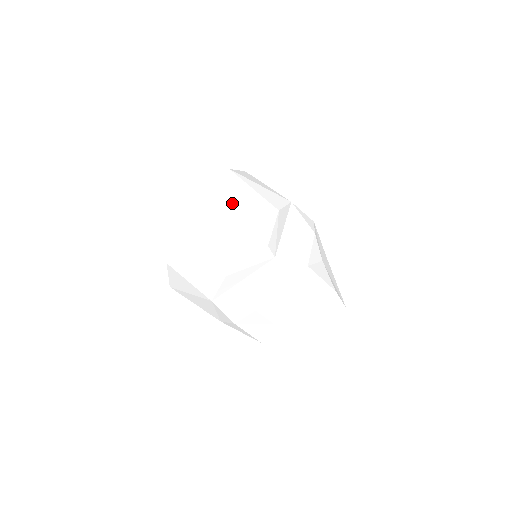
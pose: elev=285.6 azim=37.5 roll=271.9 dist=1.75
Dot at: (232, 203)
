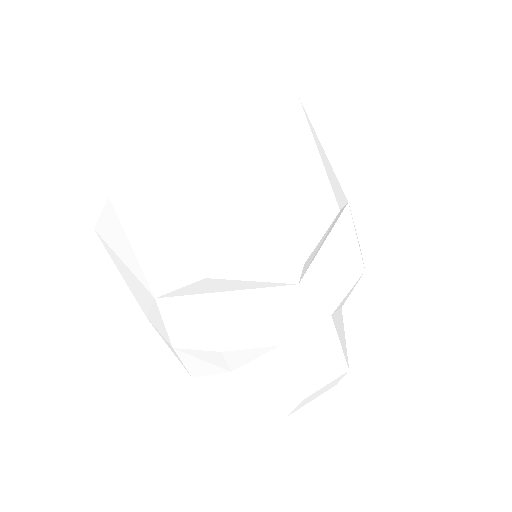
Dot at: (279, 159)
